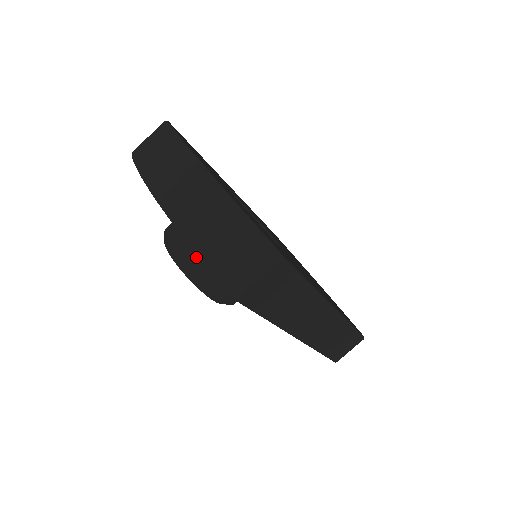
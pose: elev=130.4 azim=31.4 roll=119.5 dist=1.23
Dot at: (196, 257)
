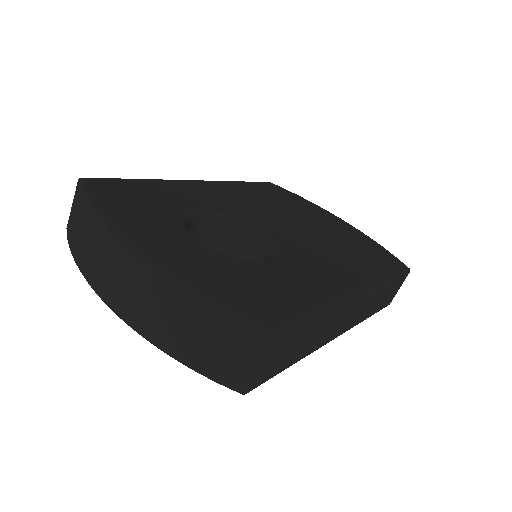
Dot at: occluded
